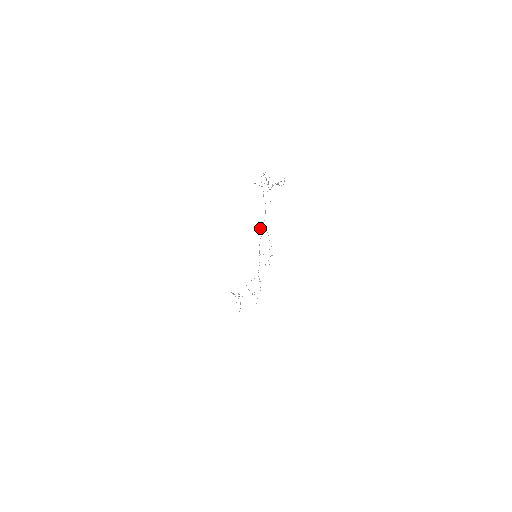
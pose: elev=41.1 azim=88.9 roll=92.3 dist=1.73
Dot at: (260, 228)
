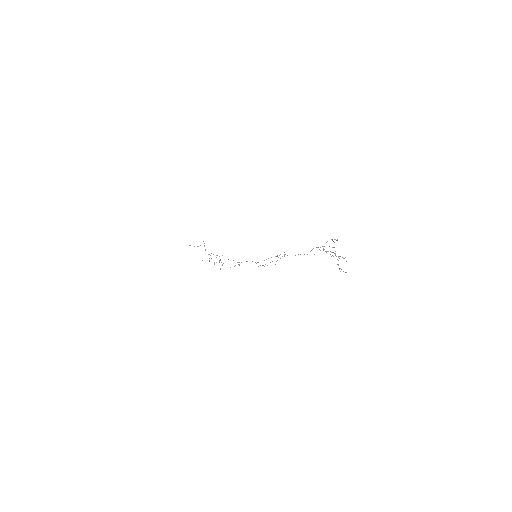
Dot at: occluded
